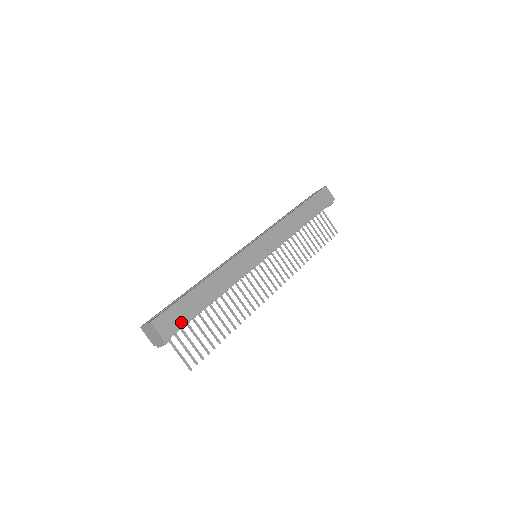
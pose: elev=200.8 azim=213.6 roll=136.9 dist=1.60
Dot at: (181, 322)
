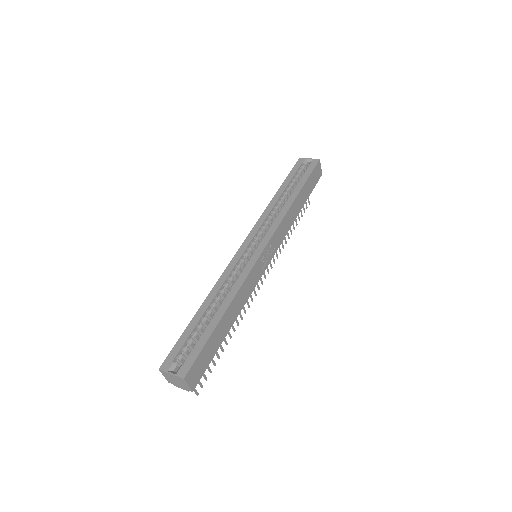
Dot at: (205, 365)
